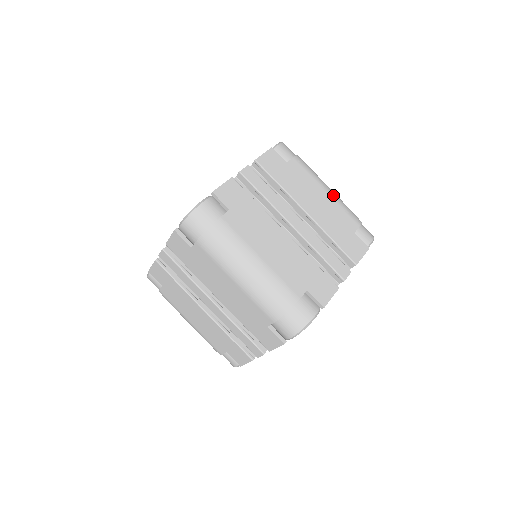
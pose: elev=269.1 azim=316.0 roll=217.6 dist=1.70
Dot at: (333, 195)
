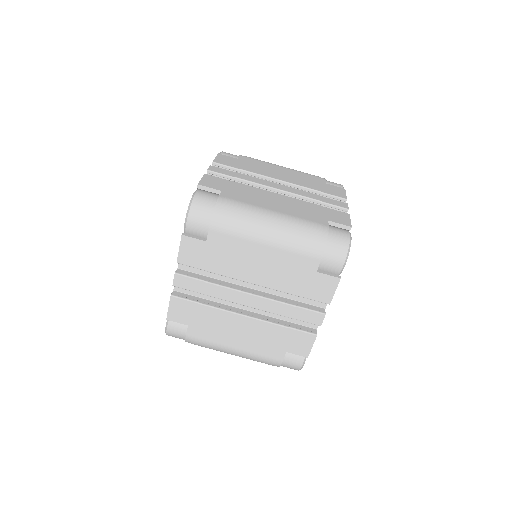
Dot at: (289, 168)
